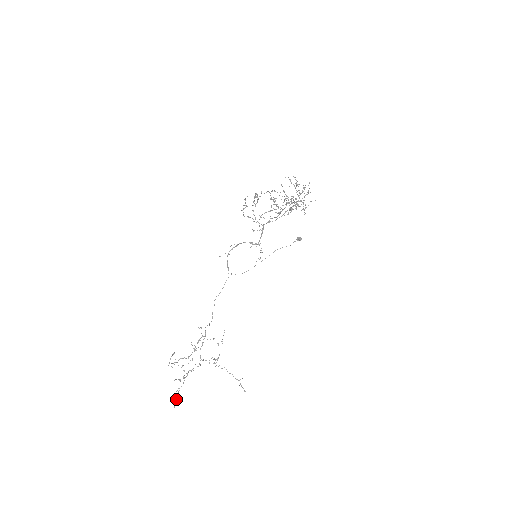
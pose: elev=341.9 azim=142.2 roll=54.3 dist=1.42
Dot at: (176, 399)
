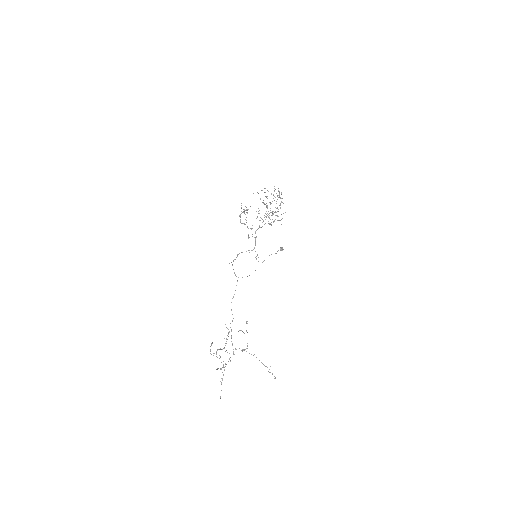
Dot at: (221, 390)
